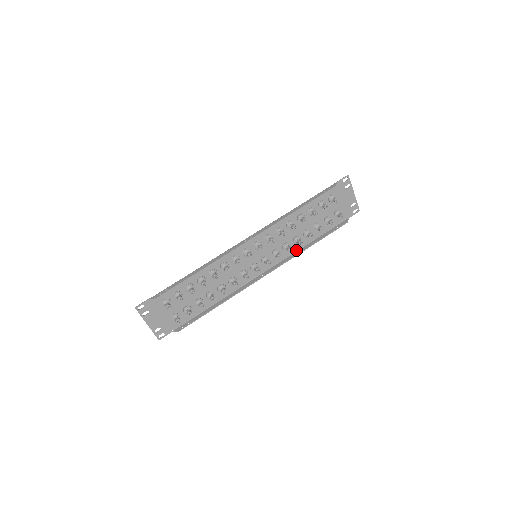
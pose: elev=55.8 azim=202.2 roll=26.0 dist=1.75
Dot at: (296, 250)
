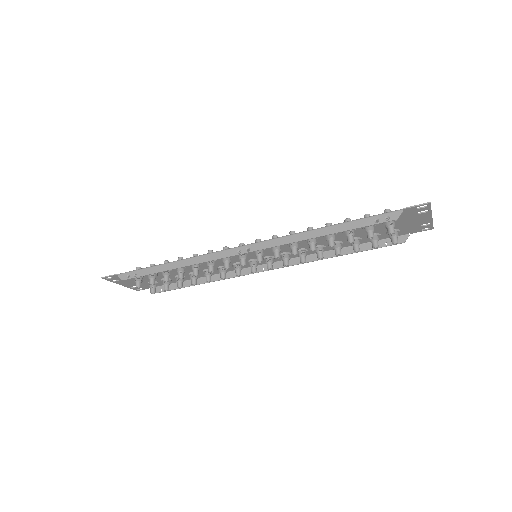
Dot at: occluded
